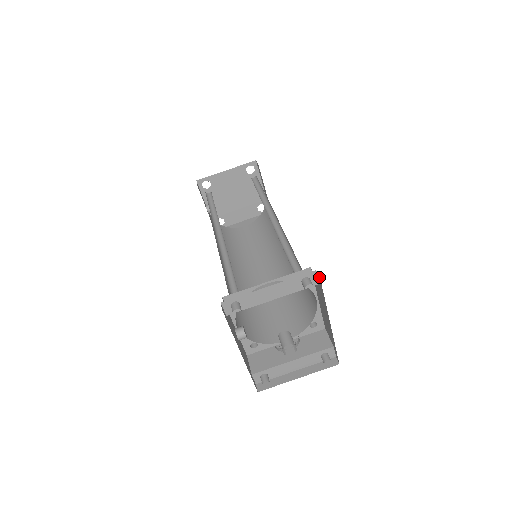
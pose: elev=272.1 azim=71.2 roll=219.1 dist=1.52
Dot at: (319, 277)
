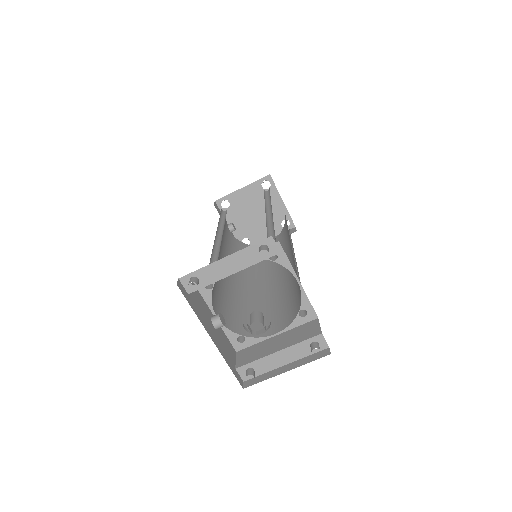
Dot at: occluded
